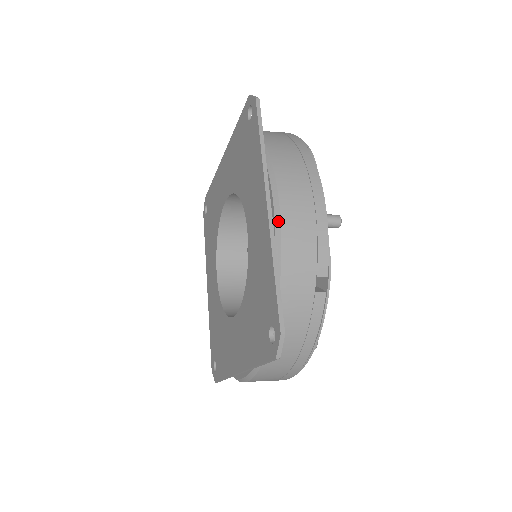
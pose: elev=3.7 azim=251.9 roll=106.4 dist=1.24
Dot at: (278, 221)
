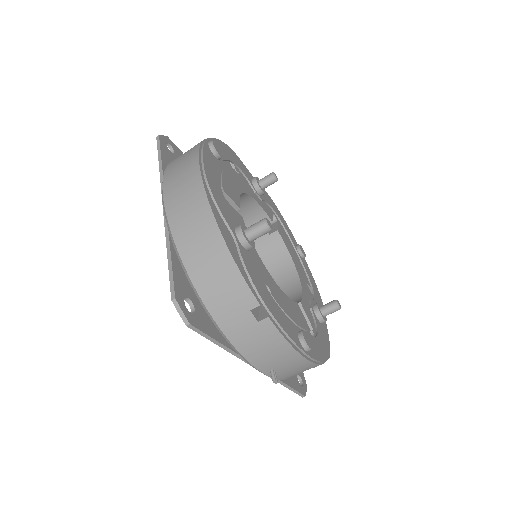
Dot at: occluded
